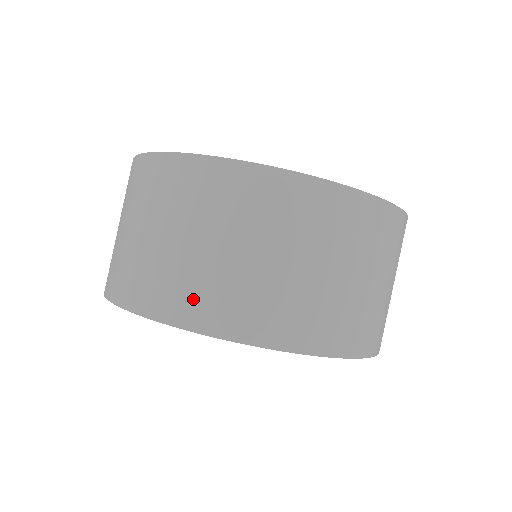
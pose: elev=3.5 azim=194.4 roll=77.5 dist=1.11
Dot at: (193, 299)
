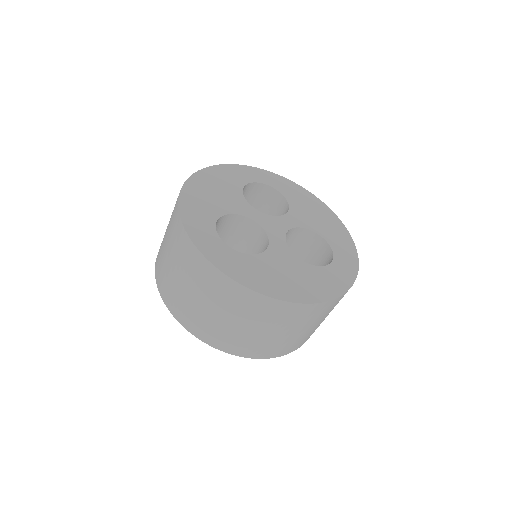
Dot at: (159, 259)
